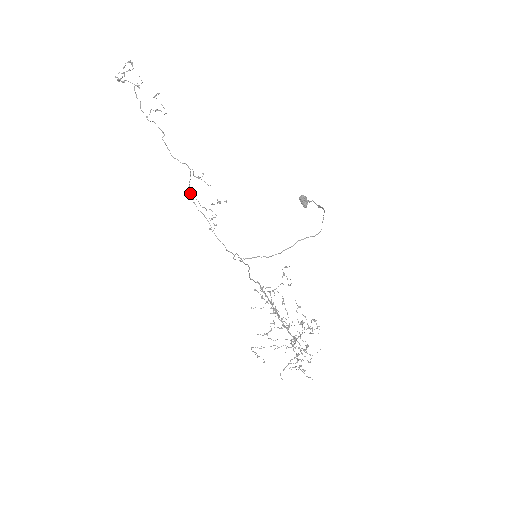
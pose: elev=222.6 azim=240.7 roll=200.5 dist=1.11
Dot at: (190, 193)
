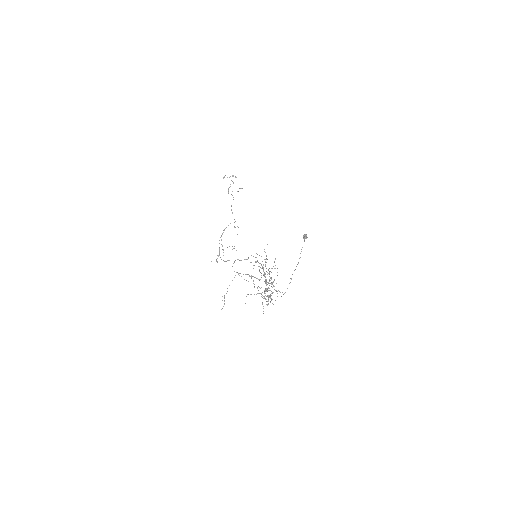
Dot at: occluded
